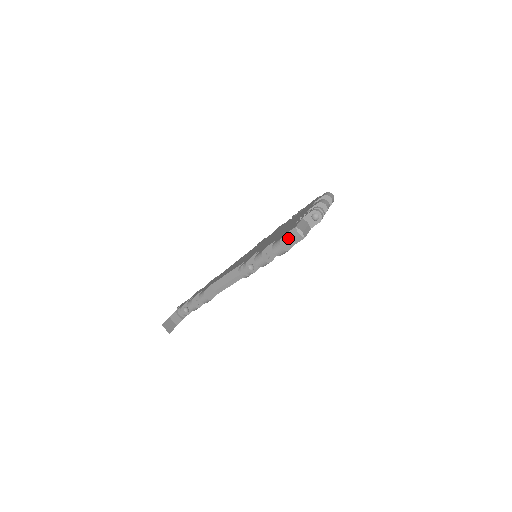
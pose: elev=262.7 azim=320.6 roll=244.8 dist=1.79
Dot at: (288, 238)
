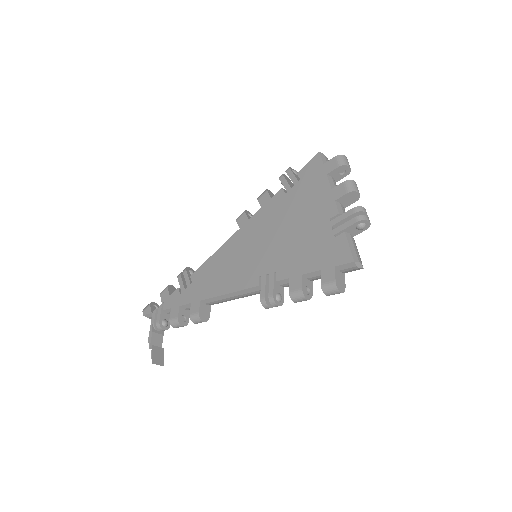
Dot at: (339, 270)
